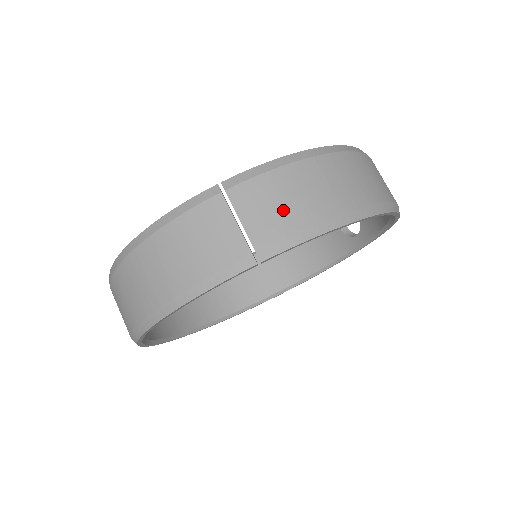
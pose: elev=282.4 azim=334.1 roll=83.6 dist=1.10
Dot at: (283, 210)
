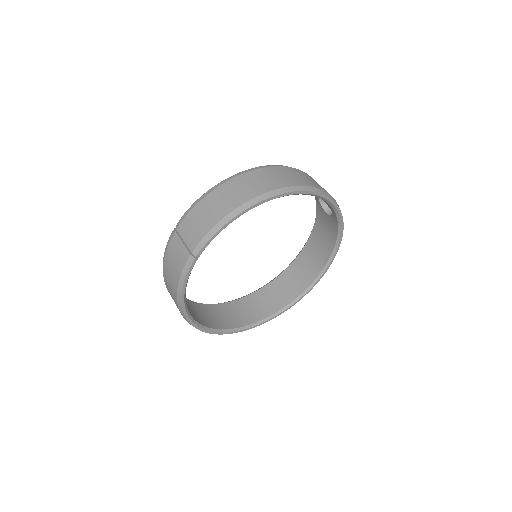
Dot at: (199, 226)
